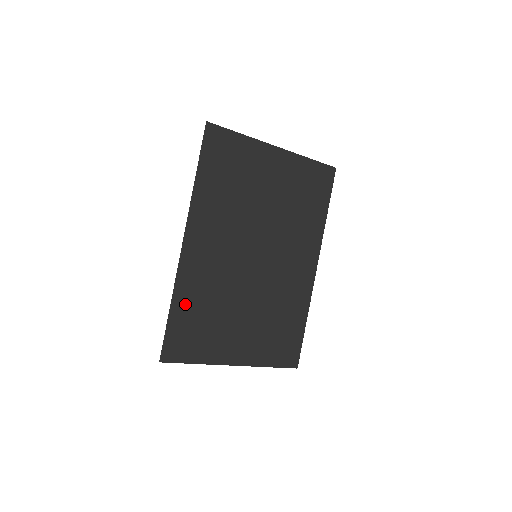
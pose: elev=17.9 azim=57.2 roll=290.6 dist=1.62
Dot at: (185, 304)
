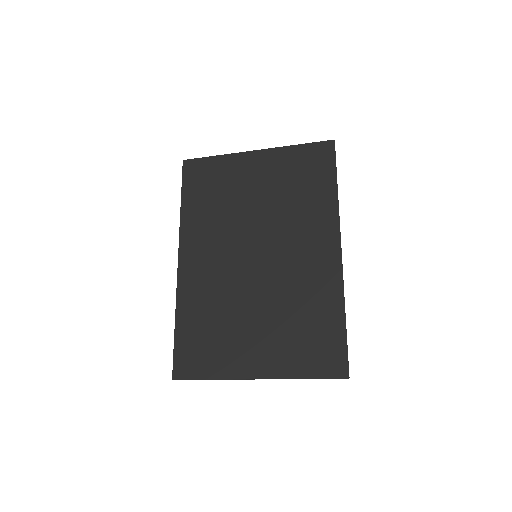
Dot at: (189, 319)
